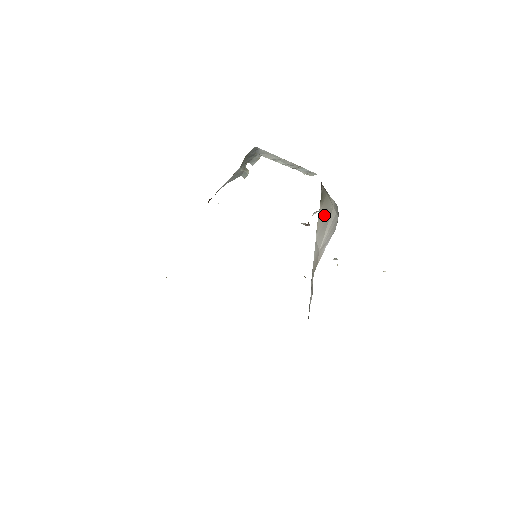
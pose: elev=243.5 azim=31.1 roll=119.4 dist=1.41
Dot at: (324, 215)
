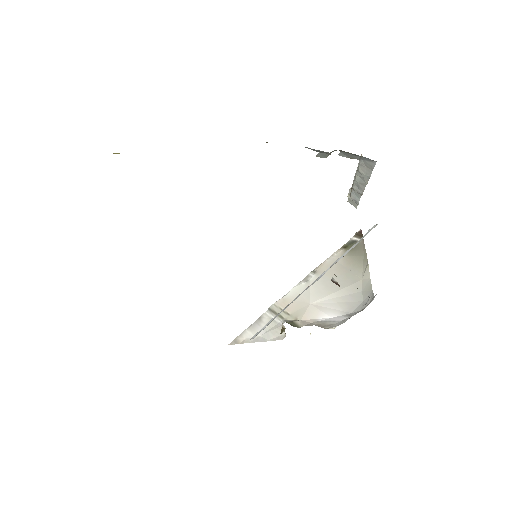
Dot at: (341, 270)
